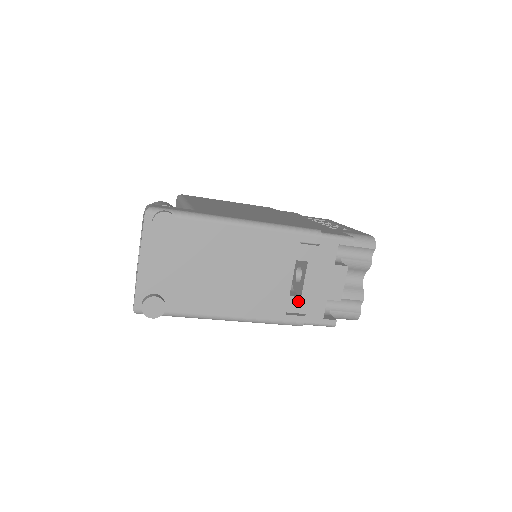
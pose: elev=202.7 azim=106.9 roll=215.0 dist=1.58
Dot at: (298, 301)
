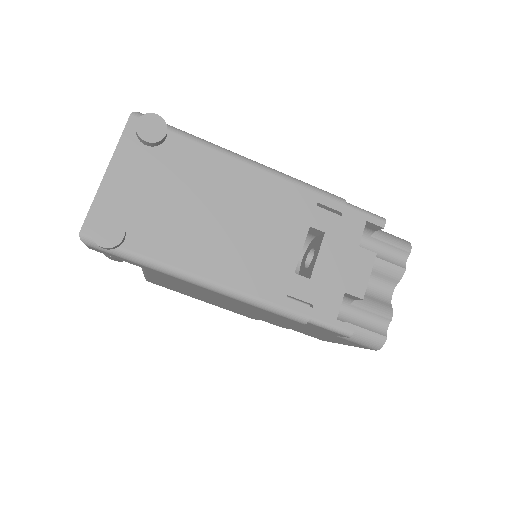
Dot at: (305, 283)
